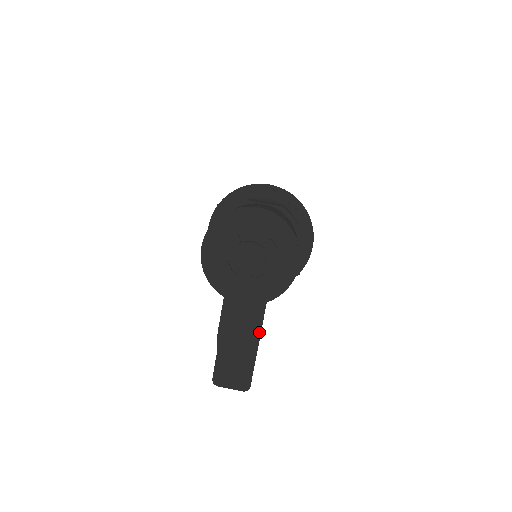
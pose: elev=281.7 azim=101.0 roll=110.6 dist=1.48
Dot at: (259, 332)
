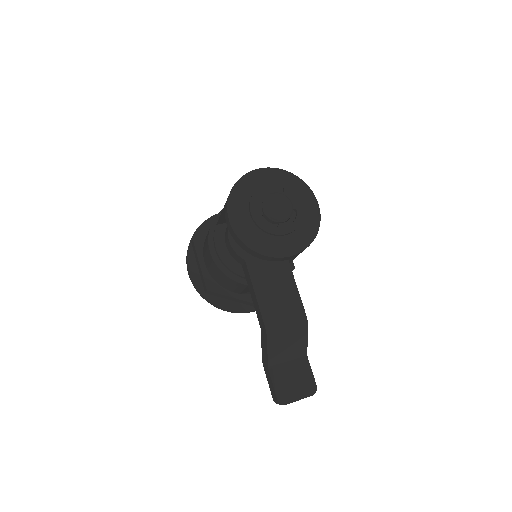
Dot at: (302, 310)
